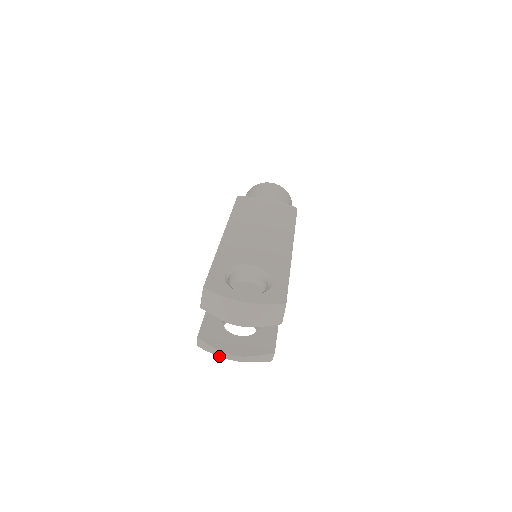
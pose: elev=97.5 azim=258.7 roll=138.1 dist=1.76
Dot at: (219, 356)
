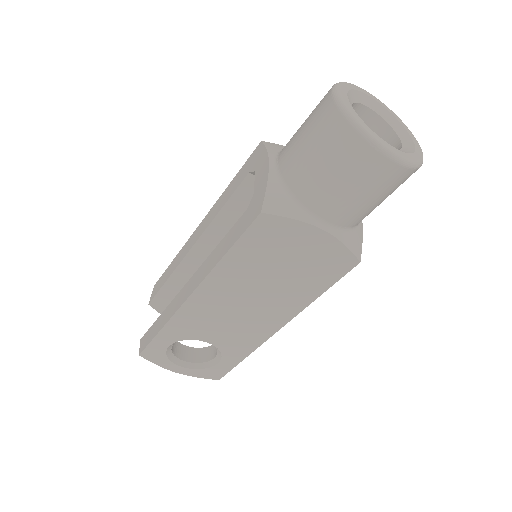
Dot at: occluded
